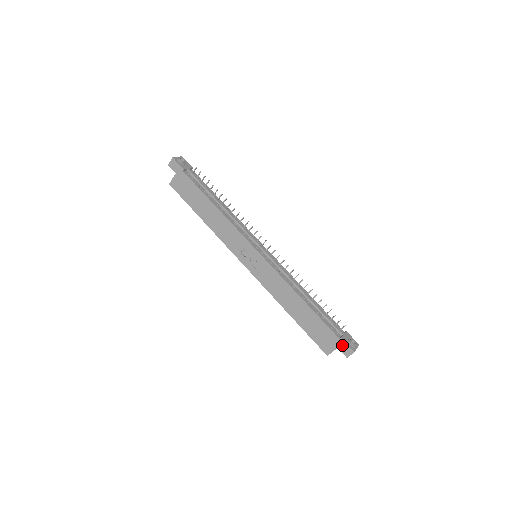
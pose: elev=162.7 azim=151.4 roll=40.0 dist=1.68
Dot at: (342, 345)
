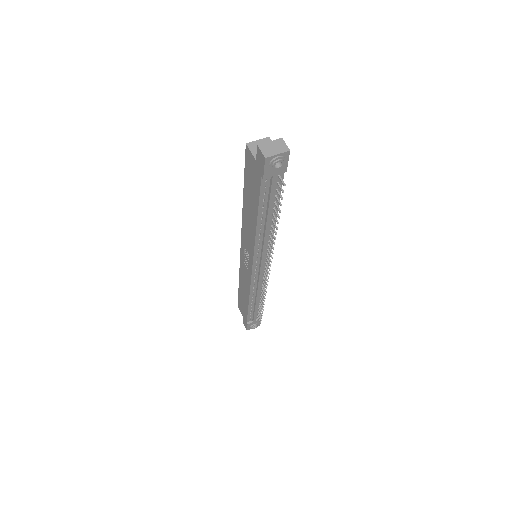
Dot at: (245, 323)
